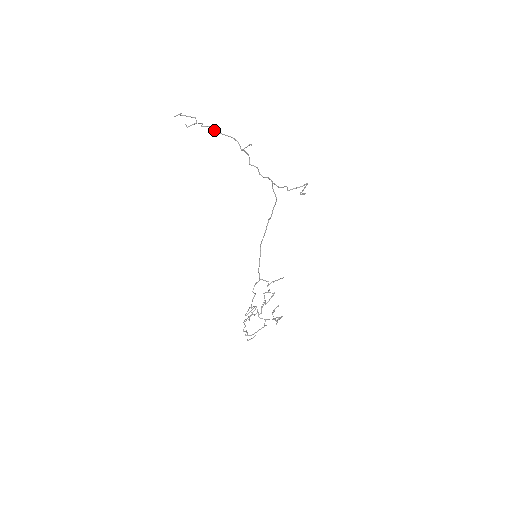
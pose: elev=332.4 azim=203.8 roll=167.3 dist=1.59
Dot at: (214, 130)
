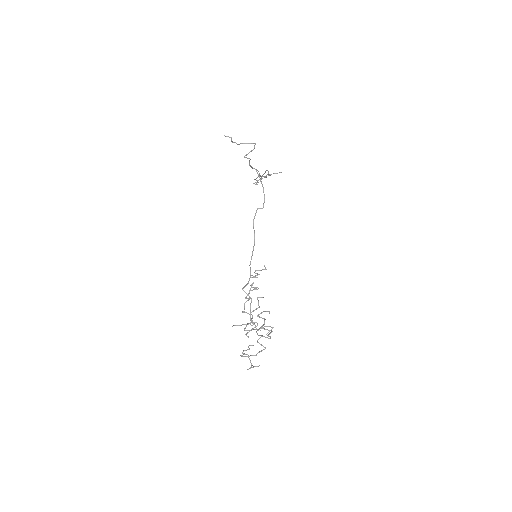
Dot at: (263, 174)
